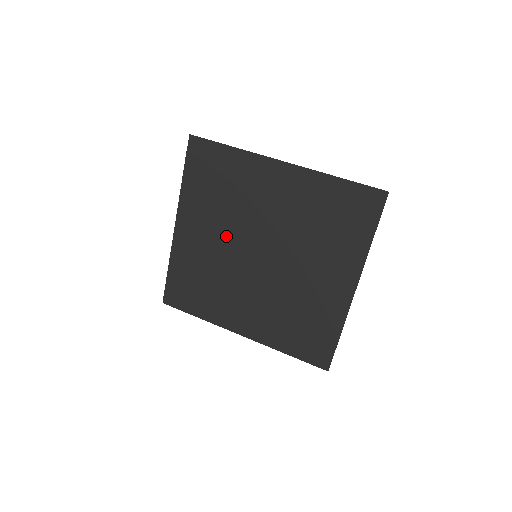
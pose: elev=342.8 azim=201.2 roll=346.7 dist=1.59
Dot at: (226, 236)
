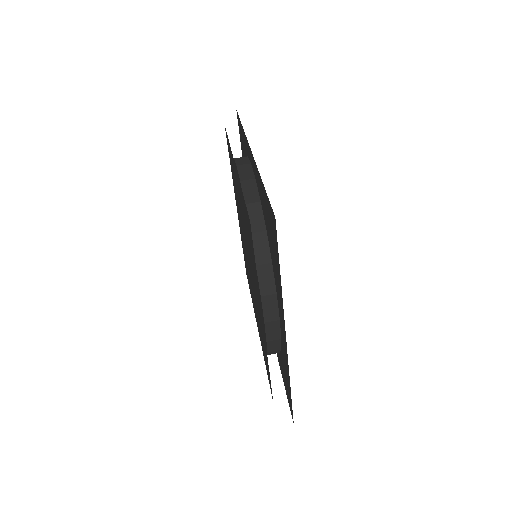
Dot at: occluded
